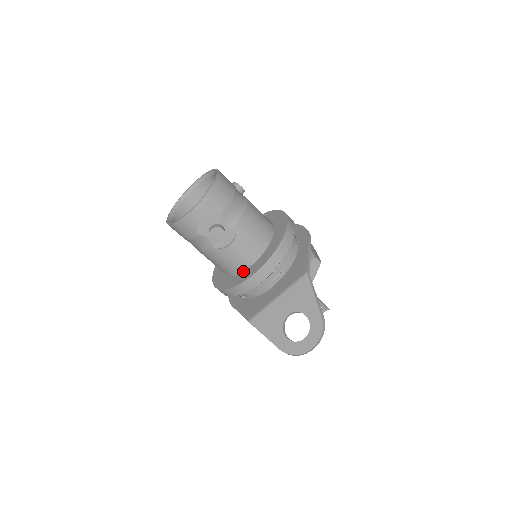
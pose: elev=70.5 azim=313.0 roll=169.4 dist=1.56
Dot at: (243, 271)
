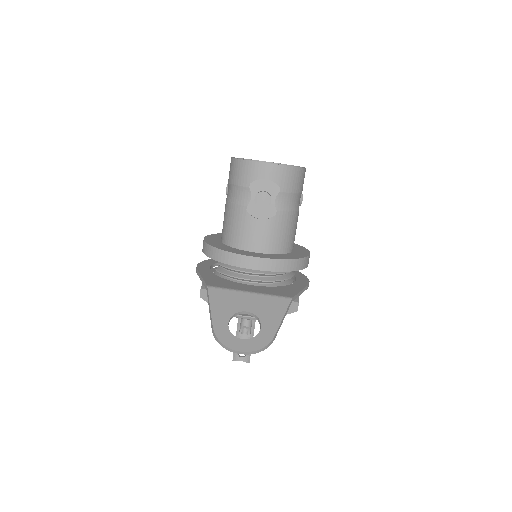
Dot at: (243, 250)
